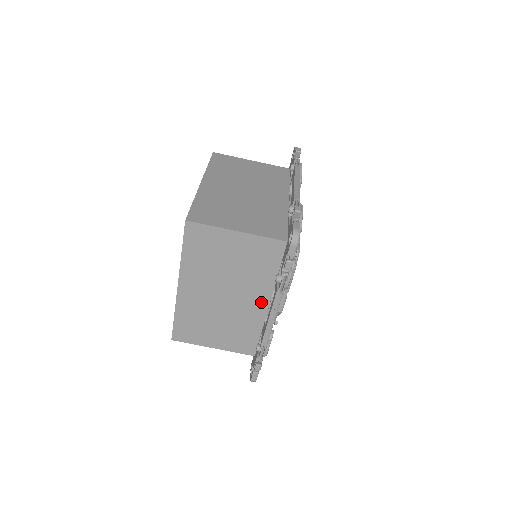
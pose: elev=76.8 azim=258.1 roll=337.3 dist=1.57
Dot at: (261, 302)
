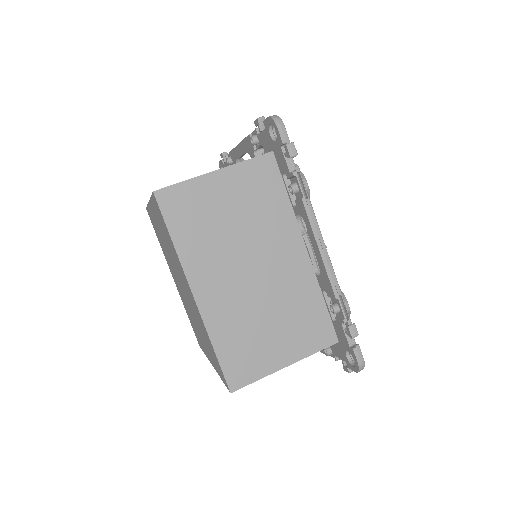
Dot at: (296, 252)
